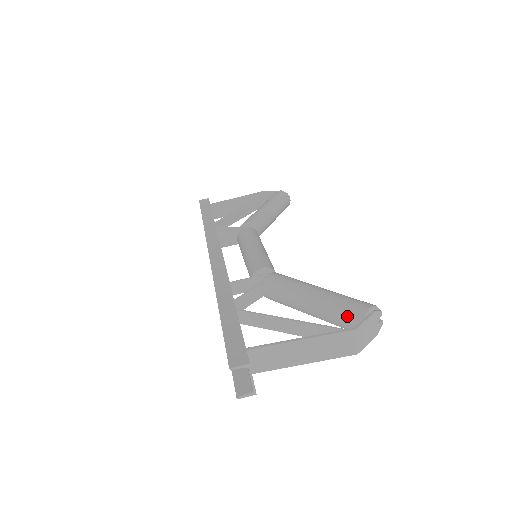
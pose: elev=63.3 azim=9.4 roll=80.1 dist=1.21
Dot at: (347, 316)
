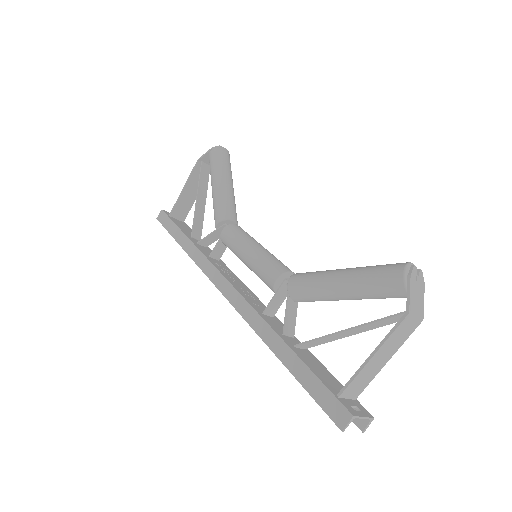
Dot at: (388, 293)
